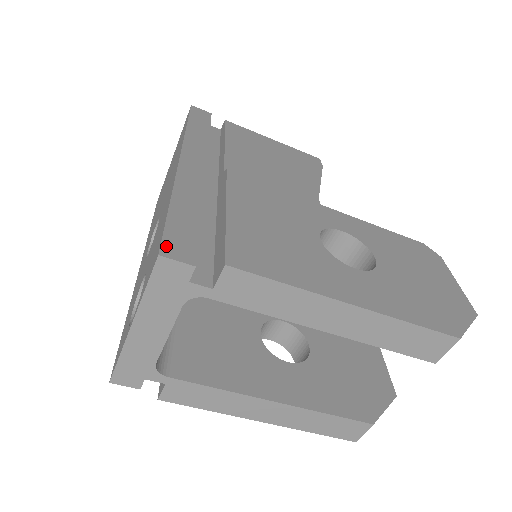
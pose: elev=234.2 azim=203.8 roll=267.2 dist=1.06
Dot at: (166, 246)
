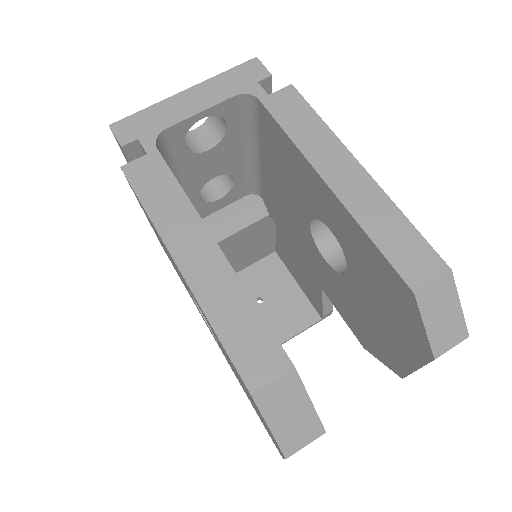
Dot at: occluded
